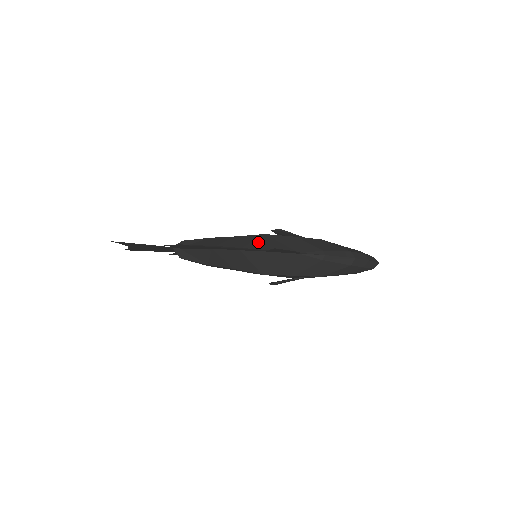
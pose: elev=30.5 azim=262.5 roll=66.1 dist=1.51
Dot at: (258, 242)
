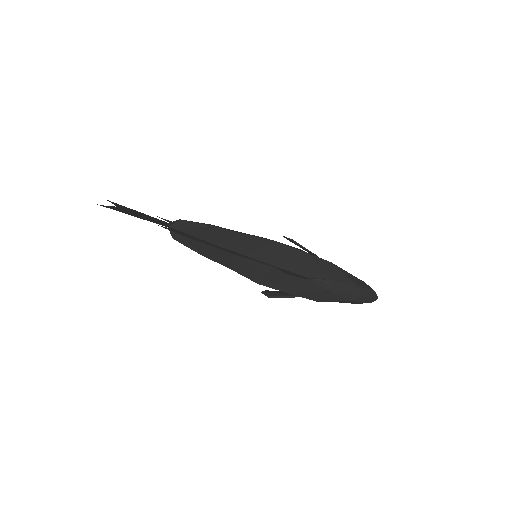
Dot at: (266, 251)
